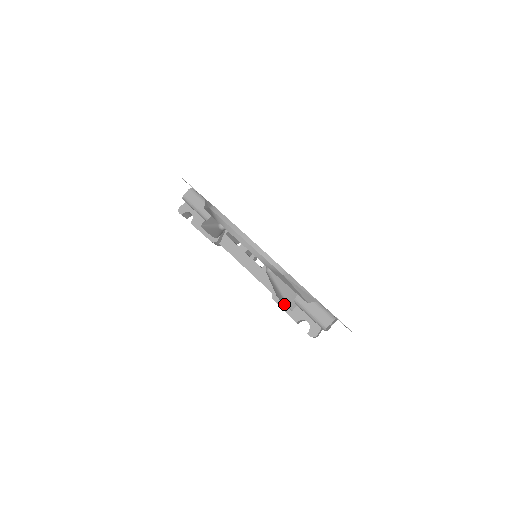
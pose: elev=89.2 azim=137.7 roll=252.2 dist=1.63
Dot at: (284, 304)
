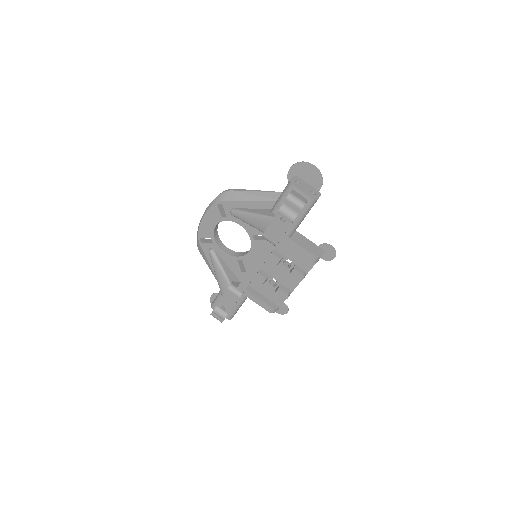
Dot at: (267, 224)
